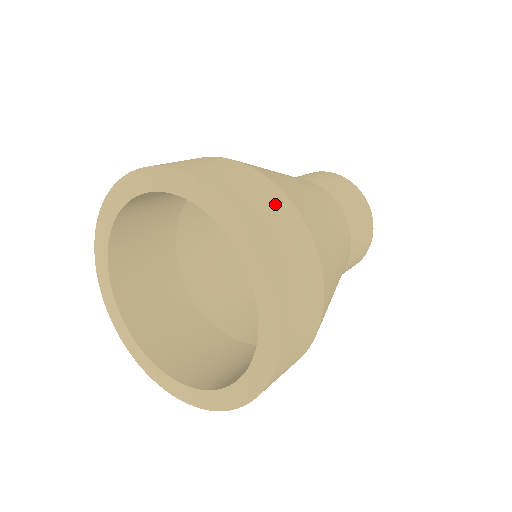
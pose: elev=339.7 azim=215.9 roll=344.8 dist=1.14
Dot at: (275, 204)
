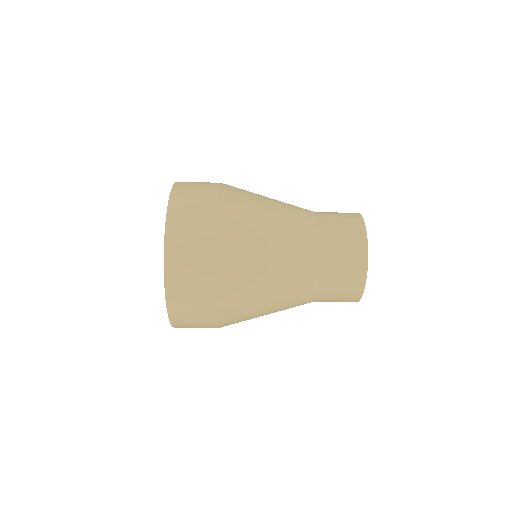
Dot at: occluded
